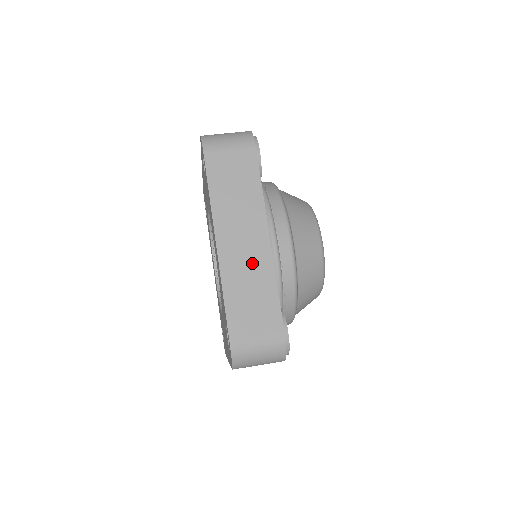
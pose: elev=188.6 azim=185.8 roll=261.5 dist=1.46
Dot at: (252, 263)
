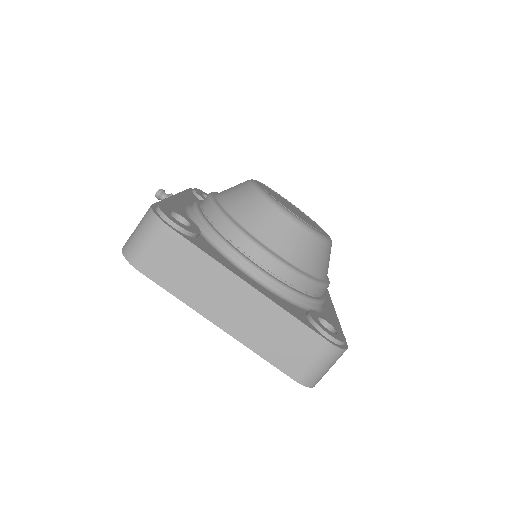
Dot at: (257, 316)
